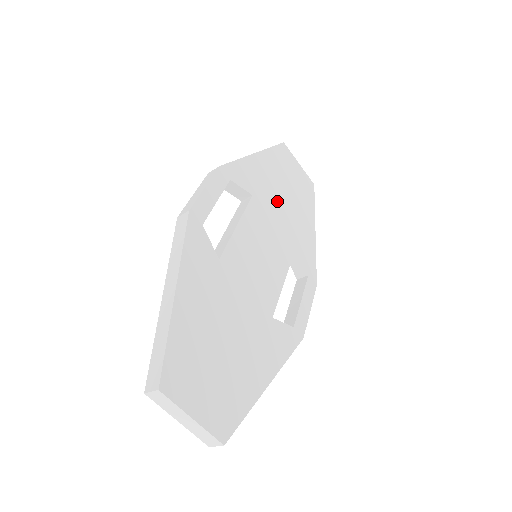
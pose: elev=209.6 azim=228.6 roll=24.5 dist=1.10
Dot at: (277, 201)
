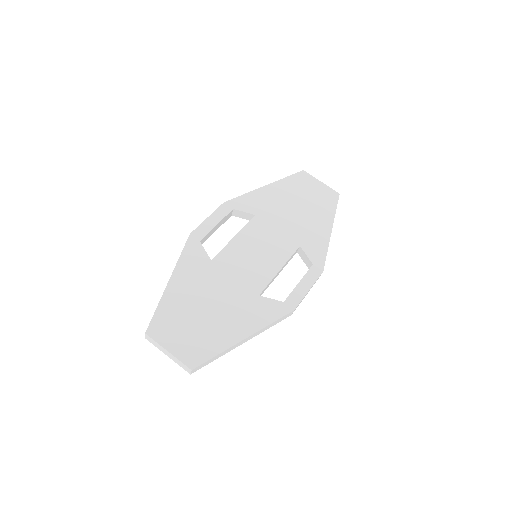
Dot at: (284, 215)
